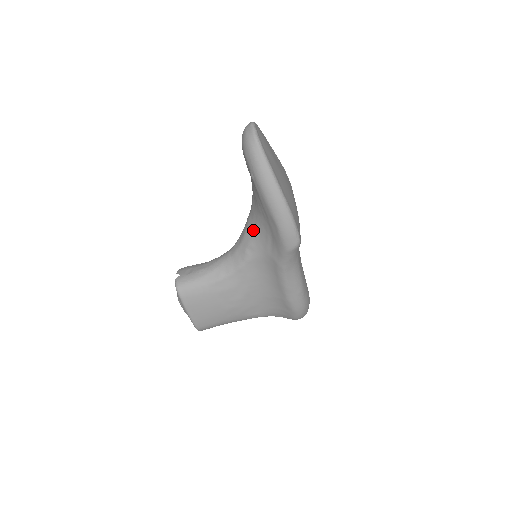
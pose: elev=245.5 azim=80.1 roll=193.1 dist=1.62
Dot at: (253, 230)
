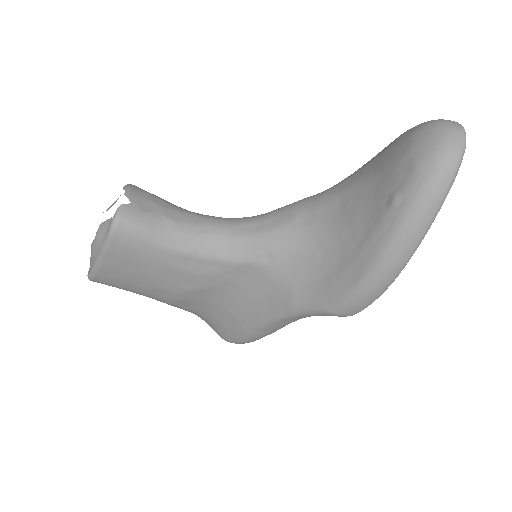
Dot at: (297, 239)
